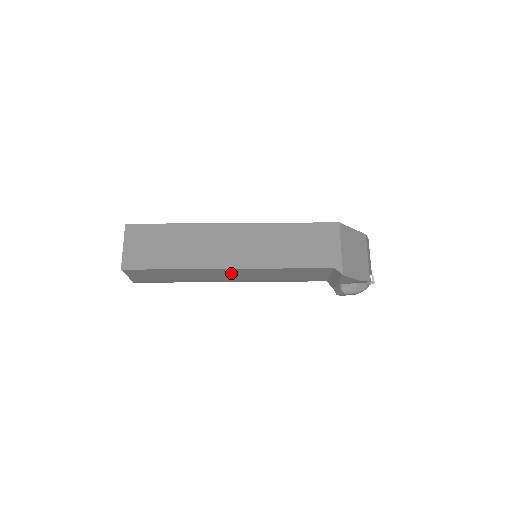
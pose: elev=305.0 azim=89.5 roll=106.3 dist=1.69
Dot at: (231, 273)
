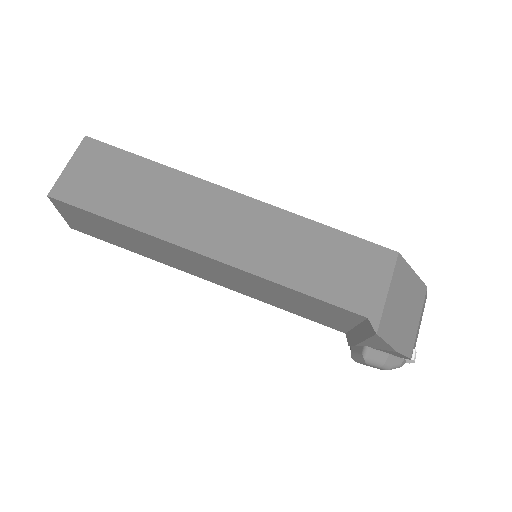
Dot at: (208, 265)
